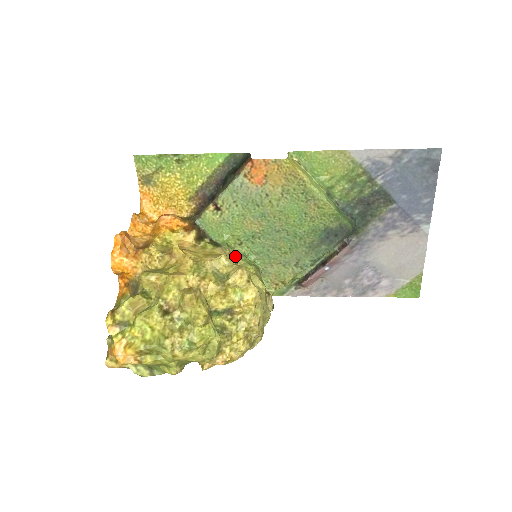
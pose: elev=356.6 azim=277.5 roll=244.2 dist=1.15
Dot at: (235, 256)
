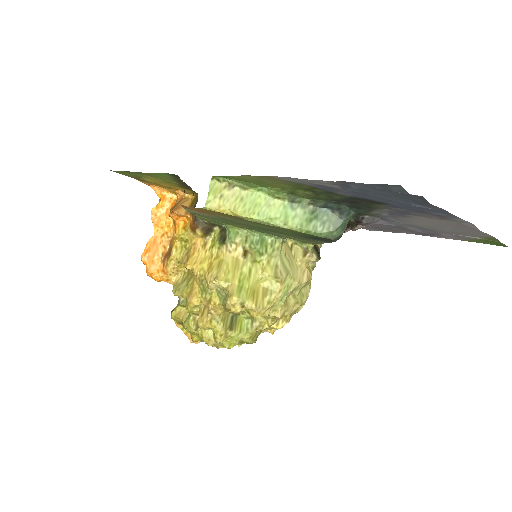
Dot at: (244, 247)
